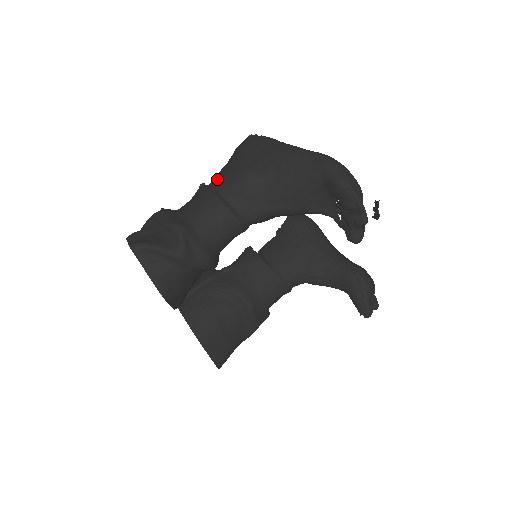
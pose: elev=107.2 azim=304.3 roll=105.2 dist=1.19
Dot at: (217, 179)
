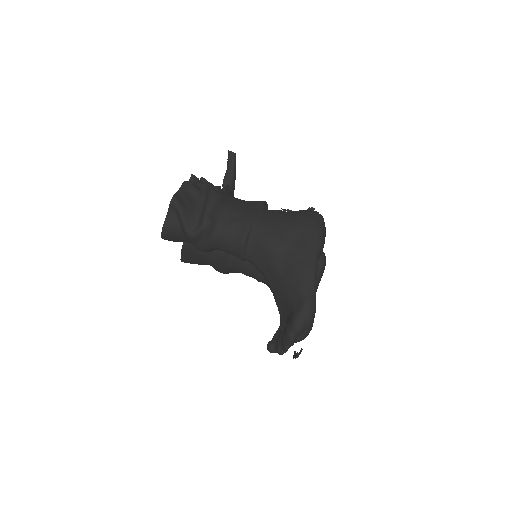
Dot at: (266, 218)
